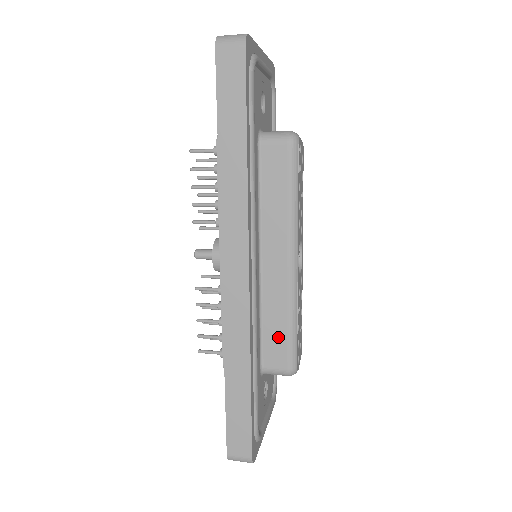
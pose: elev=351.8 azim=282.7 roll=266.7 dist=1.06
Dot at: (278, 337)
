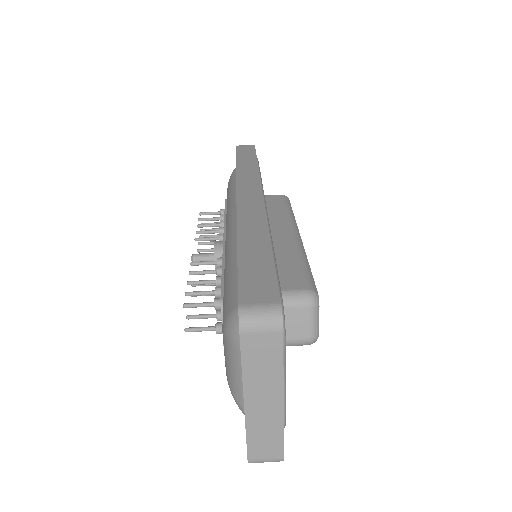
Dot at: occluded
